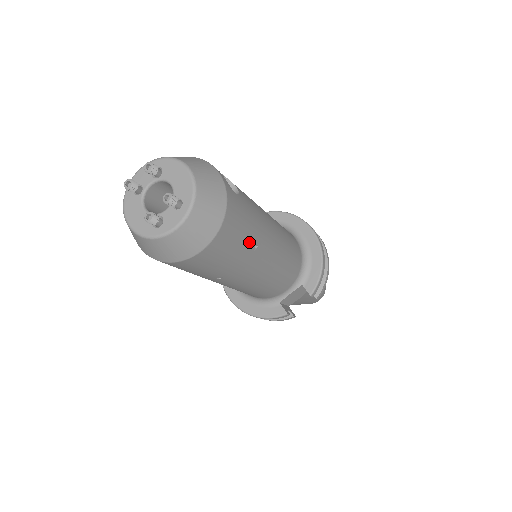
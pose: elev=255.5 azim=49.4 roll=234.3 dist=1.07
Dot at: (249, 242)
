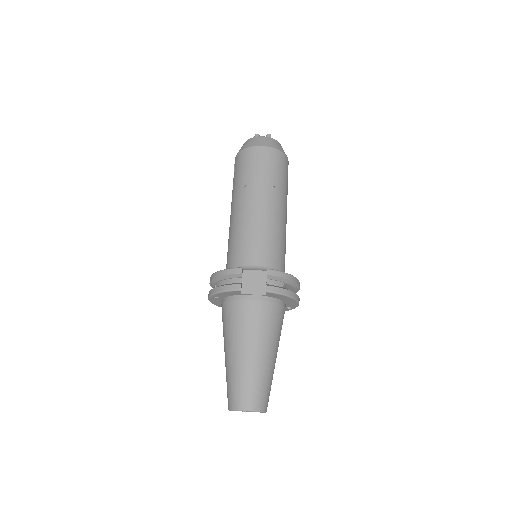
Dot at: (275, 179)
